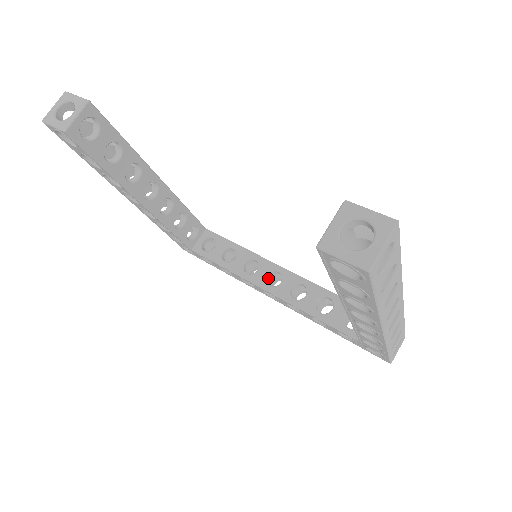
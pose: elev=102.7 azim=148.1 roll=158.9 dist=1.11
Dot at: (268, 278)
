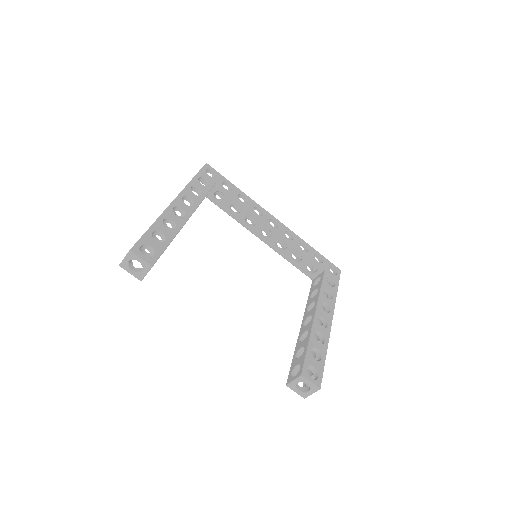
Dot at: occluded
